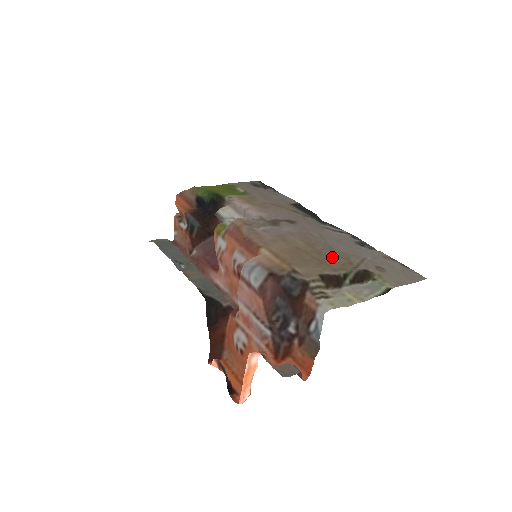
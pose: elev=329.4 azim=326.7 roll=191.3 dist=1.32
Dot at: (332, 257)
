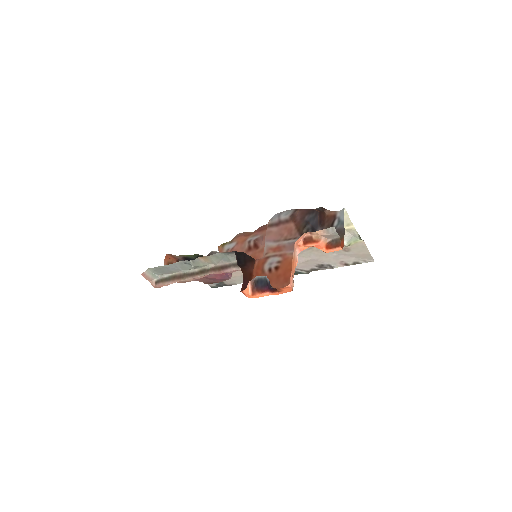
Dot at: occluded
